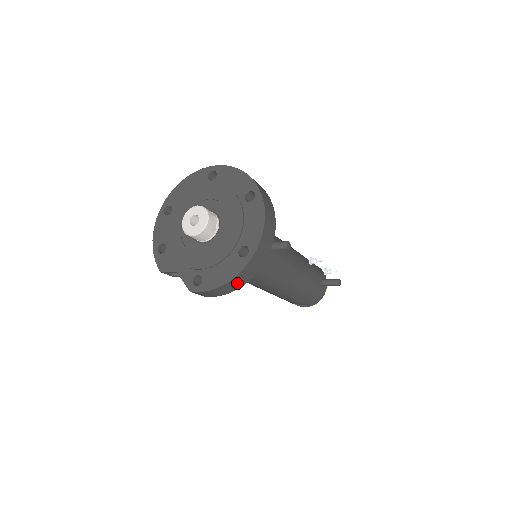
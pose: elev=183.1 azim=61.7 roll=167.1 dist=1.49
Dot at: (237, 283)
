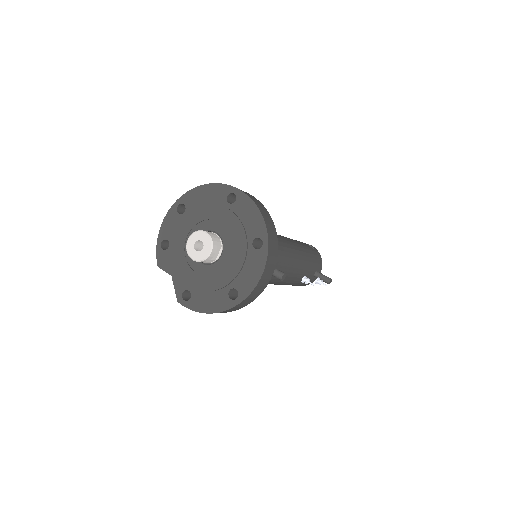
Dot at: occluded
